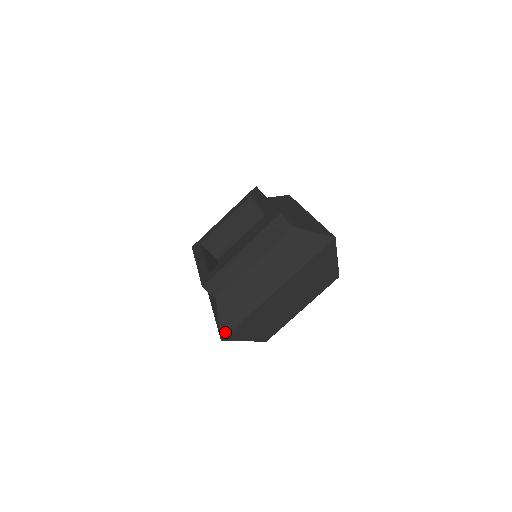
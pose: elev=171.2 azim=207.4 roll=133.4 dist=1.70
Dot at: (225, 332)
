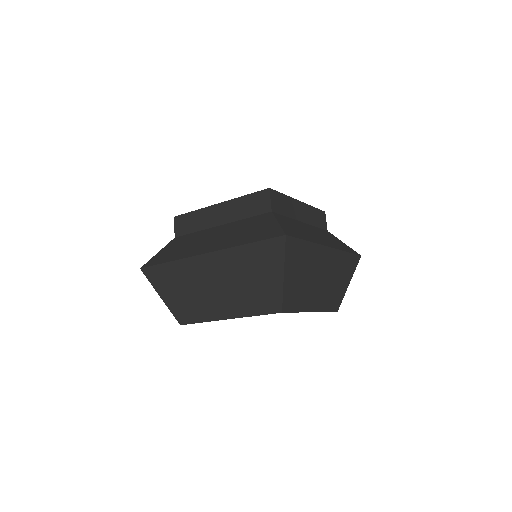
Dot at: (149, 264)
